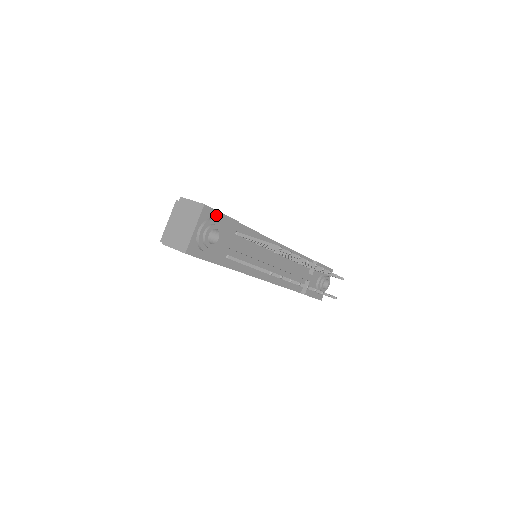
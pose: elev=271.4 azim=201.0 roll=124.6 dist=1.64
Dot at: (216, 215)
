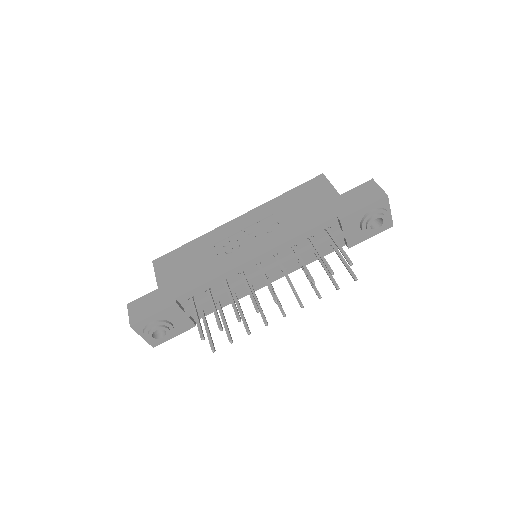
Dot at: (149, 320)
